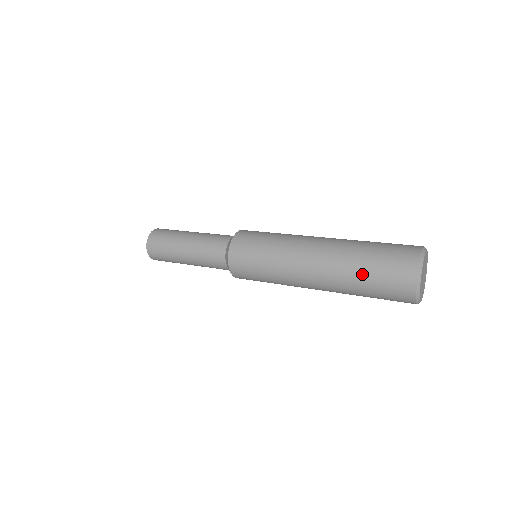
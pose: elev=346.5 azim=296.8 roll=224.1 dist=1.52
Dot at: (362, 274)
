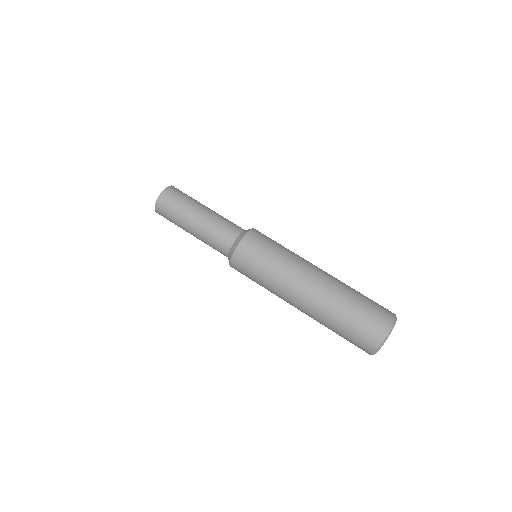
Dot at: occluded
